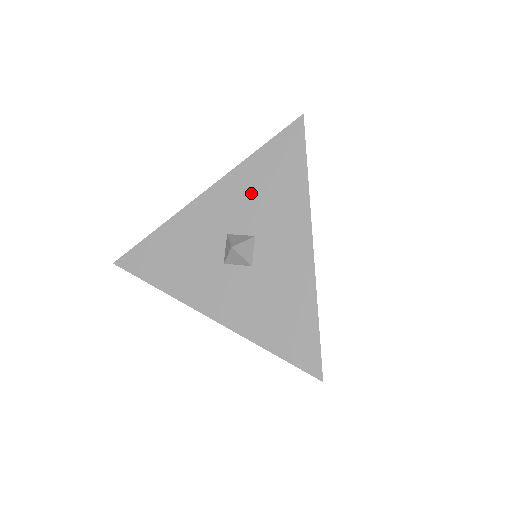
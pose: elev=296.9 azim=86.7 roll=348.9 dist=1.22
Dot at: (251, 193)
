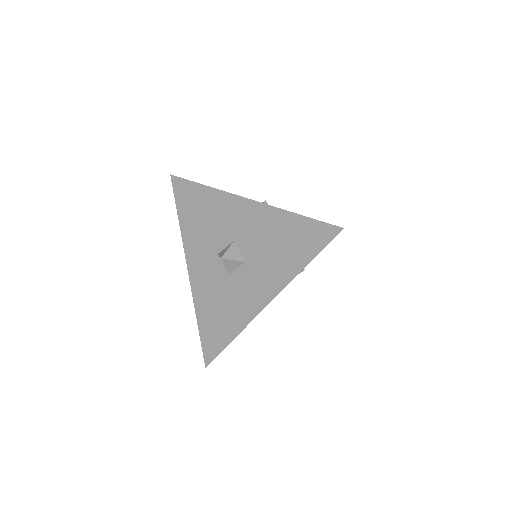
Dot at: (267, 235)
